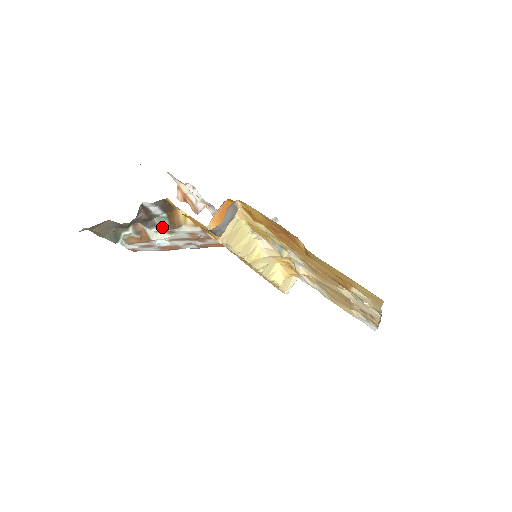
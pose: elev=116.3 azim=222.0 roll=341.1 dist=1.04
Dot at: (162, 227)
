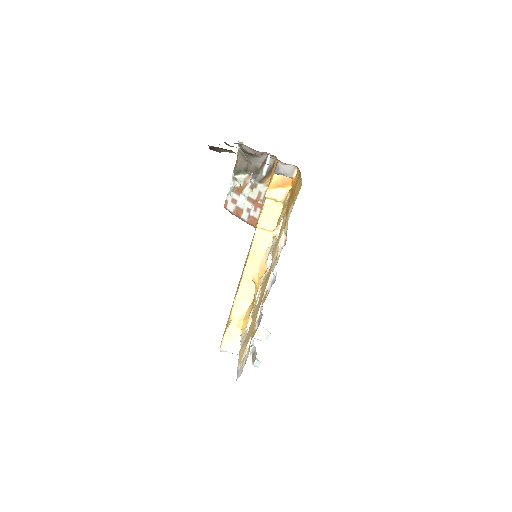
Dot at: (257, 180)
